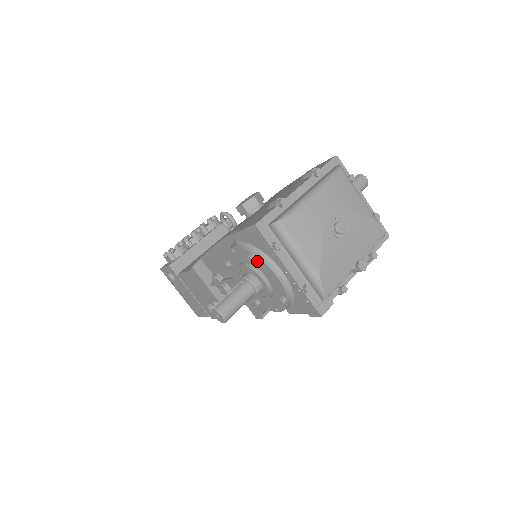
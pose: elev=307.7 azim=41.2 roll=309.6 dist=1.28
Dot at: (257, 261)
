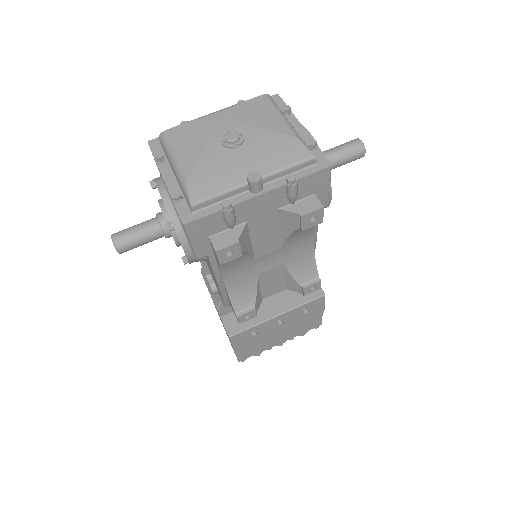
Dot at: occluded
